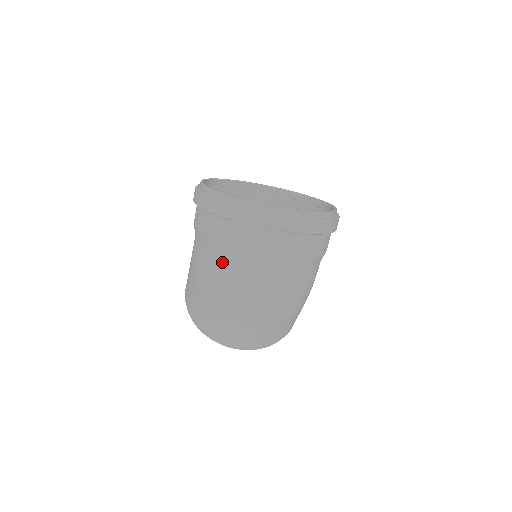
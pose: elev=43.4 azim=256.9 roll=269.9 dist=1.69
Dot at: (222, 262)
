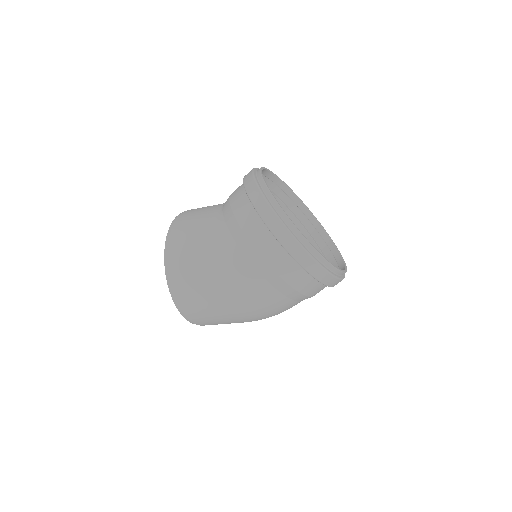
Dot at: (277, 298)
